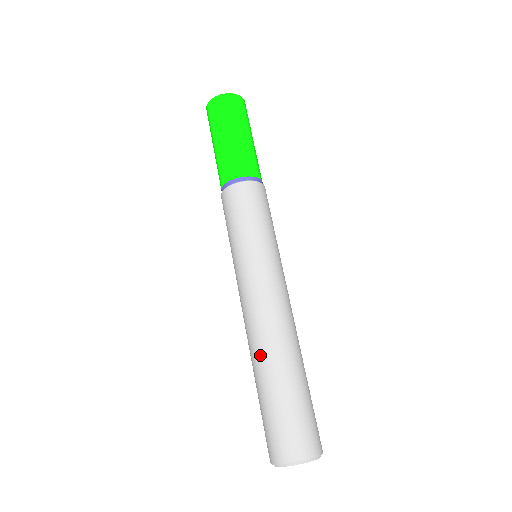
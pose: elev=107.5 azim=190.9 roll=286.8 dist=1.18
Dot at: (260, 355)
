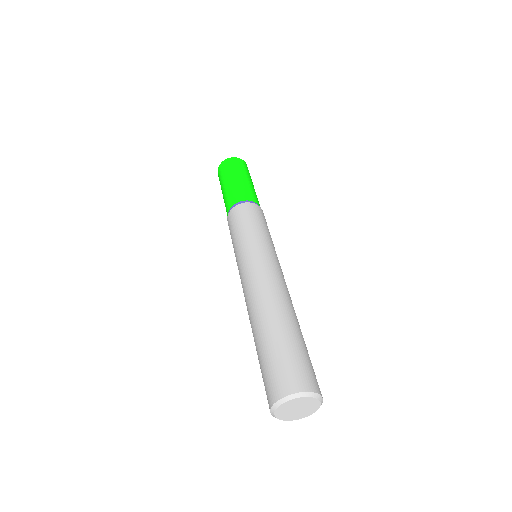
Dot at: (253, 320)
